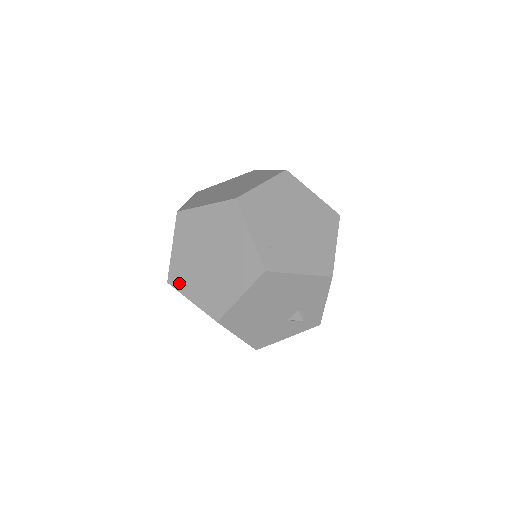
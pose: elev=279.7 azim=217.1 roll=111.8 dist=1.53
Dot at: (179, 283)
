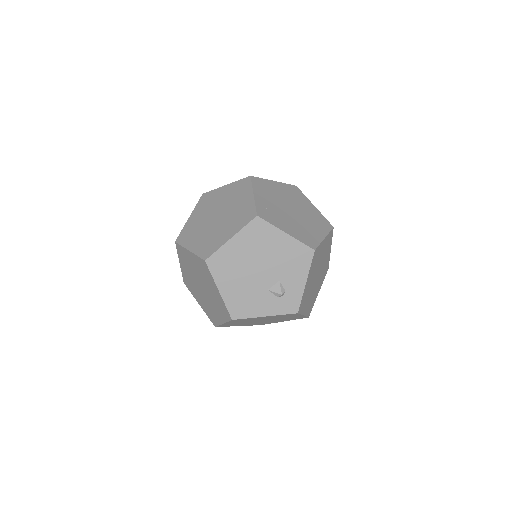
Dot at: (185, 240)
